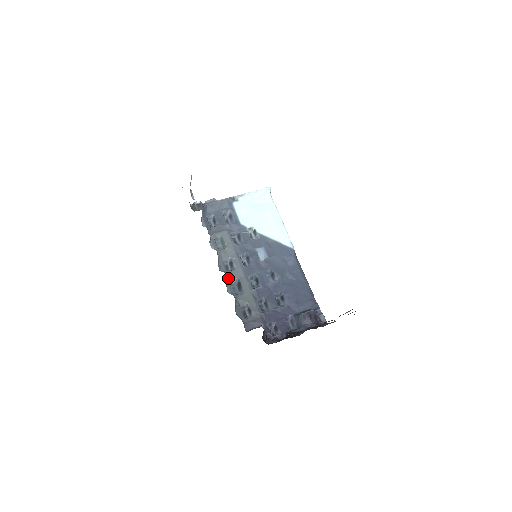
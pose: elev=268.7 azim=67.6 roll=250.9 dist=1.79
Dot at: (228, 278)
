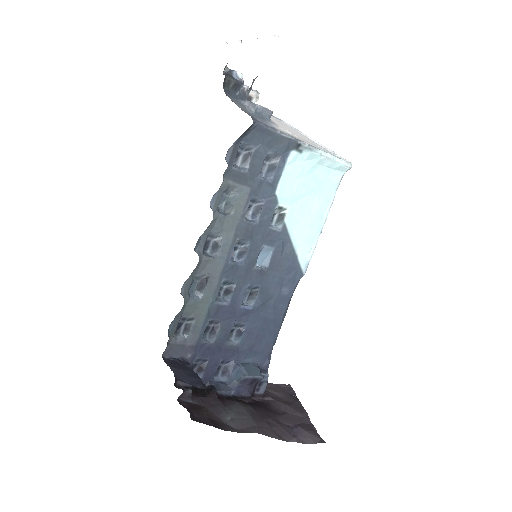
Dot at: (197, 267)
